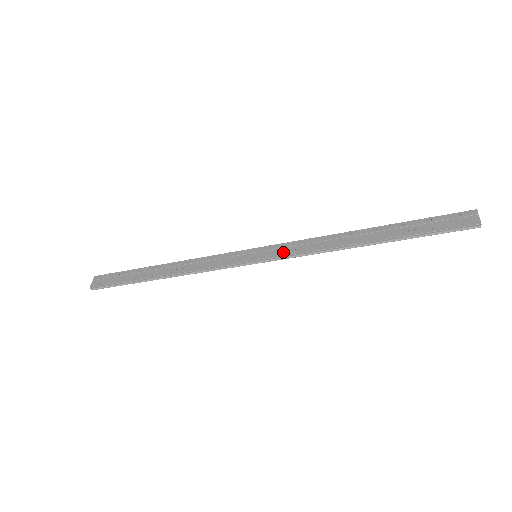
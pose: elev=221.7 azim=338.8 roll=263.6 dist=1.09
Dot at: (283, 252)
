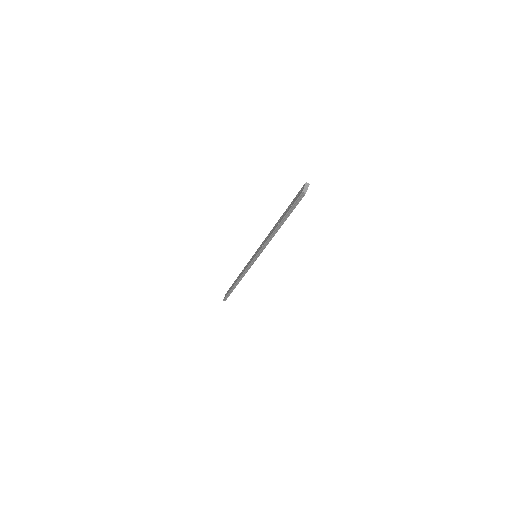
Dot at: (259, 249)
